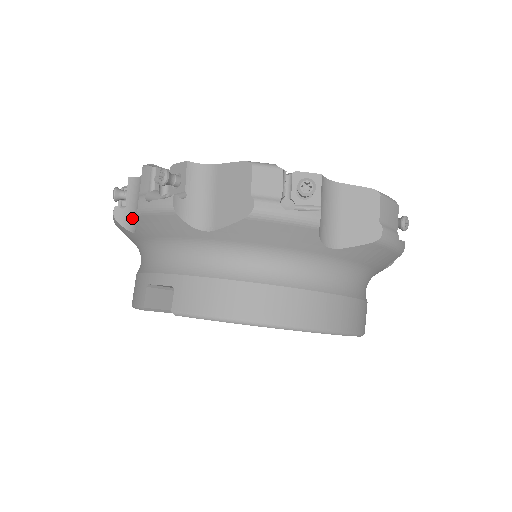
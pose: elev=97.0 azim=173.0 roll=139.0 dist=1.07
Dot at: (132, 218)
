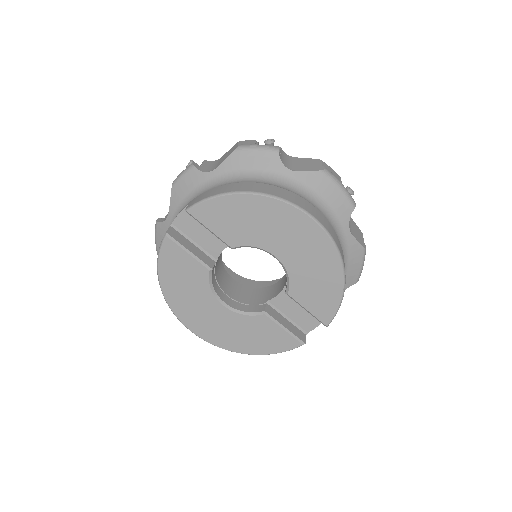
Dot at: occluded
